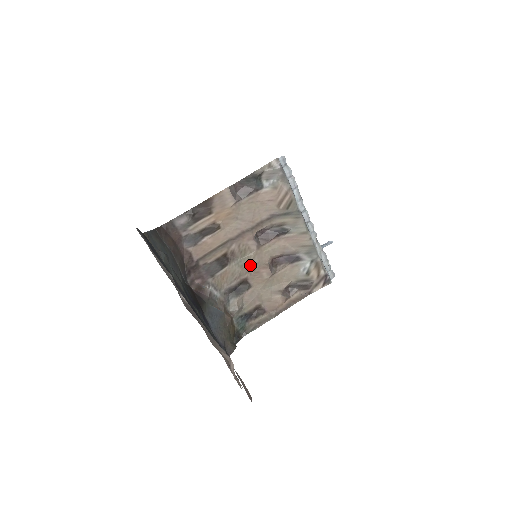
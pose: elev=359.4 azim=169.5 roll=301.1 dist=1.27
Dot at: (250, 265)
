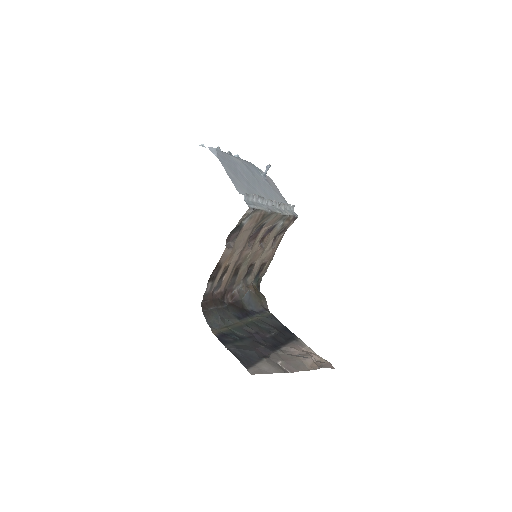
Dot at: (251, 258)
